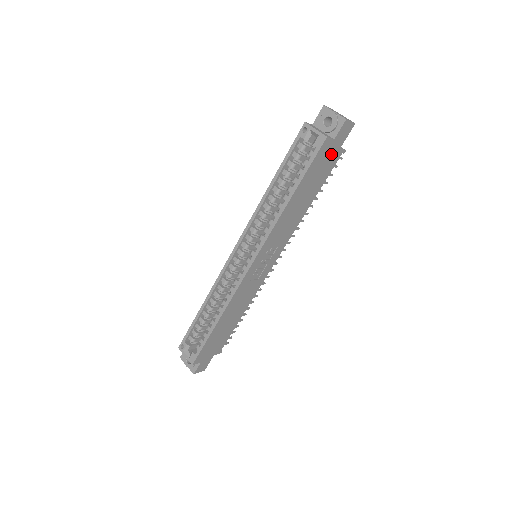
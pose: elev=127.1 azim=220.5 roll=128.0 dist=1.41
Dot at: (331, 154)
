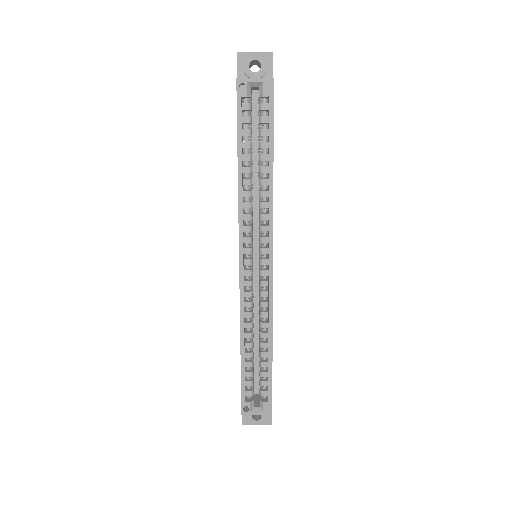
Dot at: occluded
